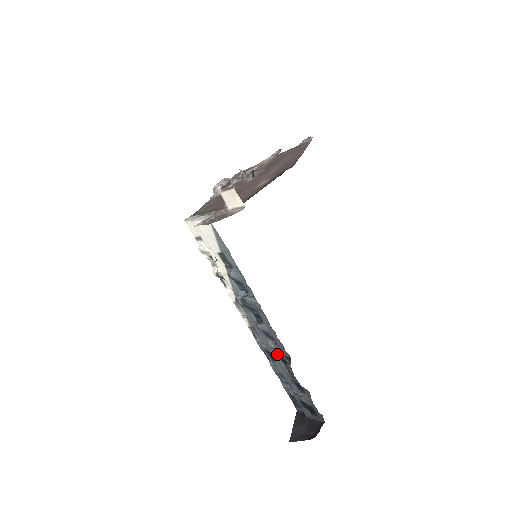
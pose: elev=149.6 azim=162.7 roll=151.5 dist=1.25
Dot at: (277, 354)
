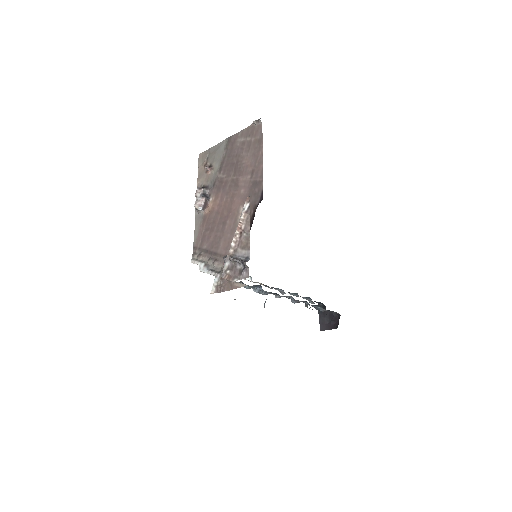
Dot at: (296, 302)
